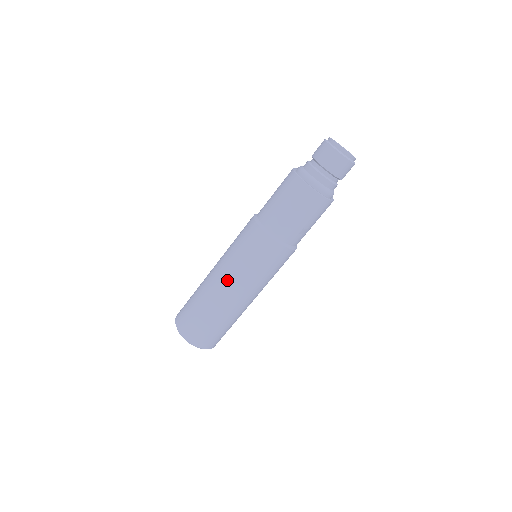
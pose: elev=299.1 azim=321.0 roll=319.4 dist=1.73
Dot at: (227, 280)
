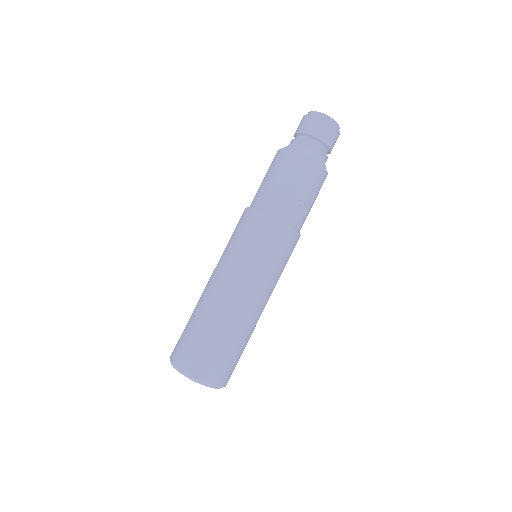
Dot at: (222, 277)
